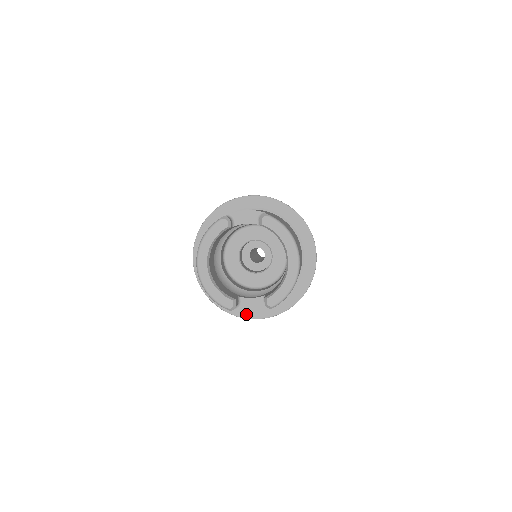
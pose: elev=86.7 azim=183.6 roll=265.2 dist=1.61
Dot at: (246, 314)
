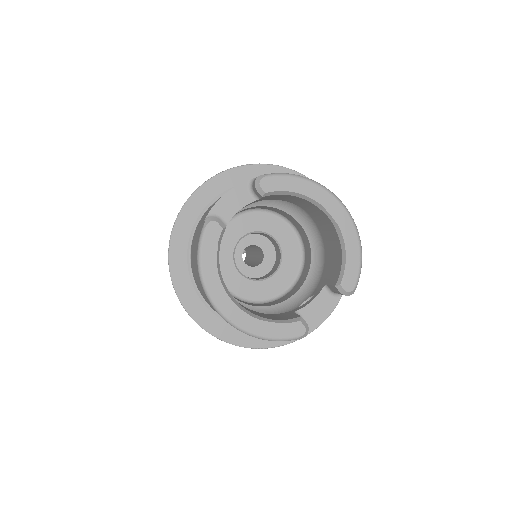
Dot at: occluded
